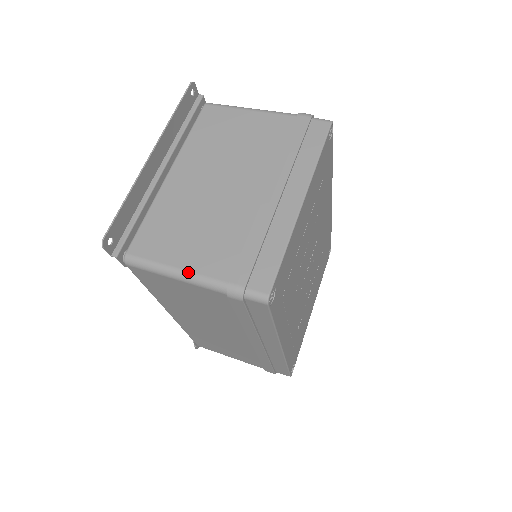
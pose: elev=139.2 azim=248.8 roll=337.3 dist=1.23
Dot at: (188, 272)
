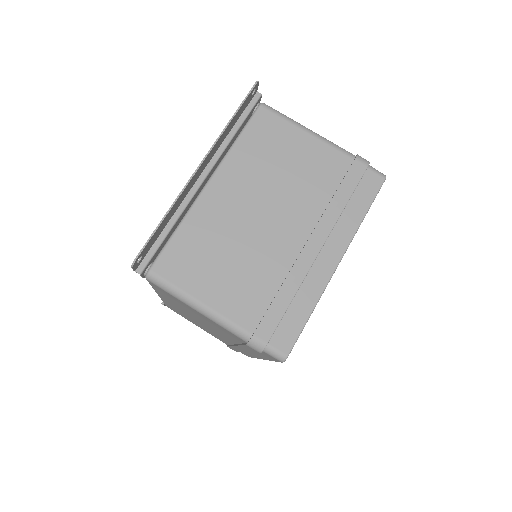
Dot at: (213, 311)
